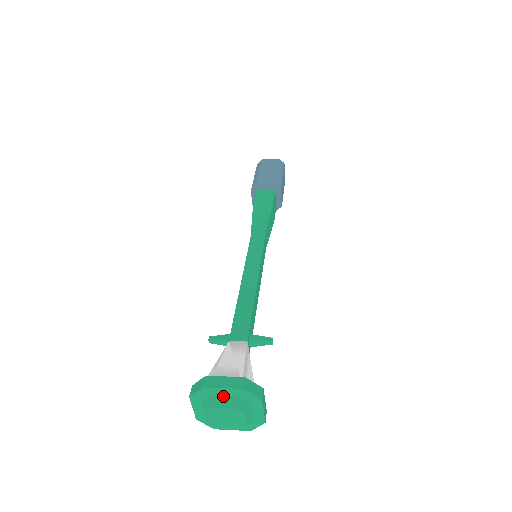
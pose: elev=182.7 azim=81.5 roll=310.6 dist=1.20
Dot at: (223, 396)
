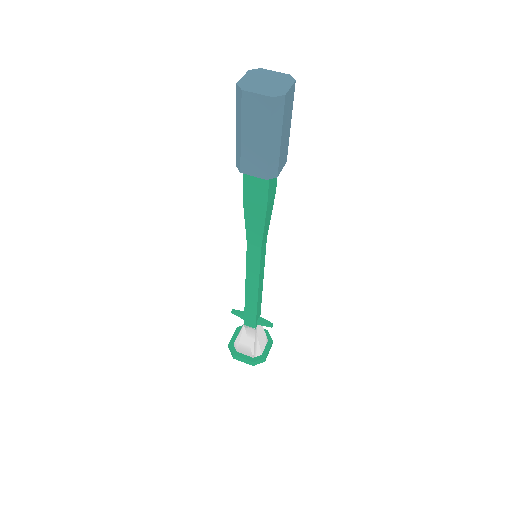
Dot at: occluded
